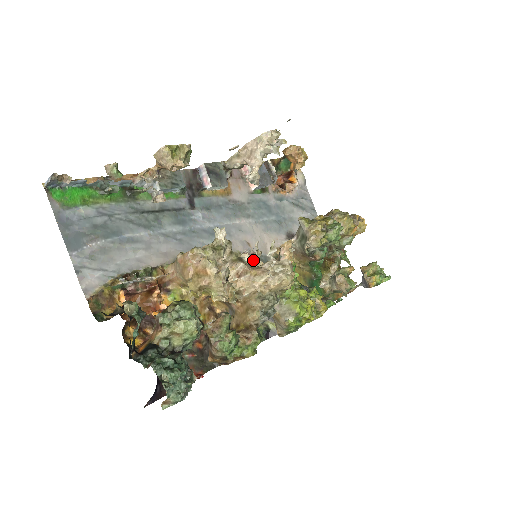
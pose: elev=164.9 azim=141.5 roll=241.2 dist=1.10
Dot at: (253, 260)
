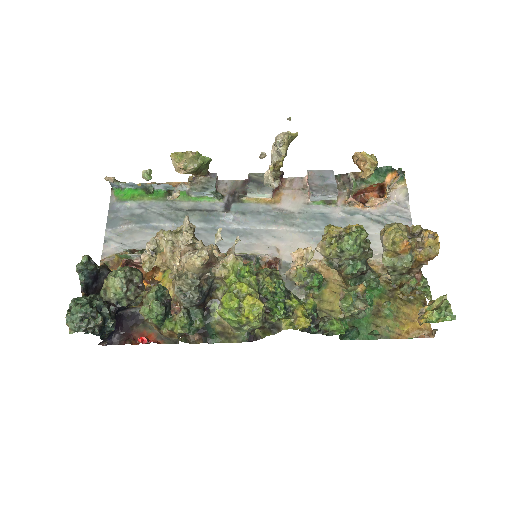
Dot at: occluded
